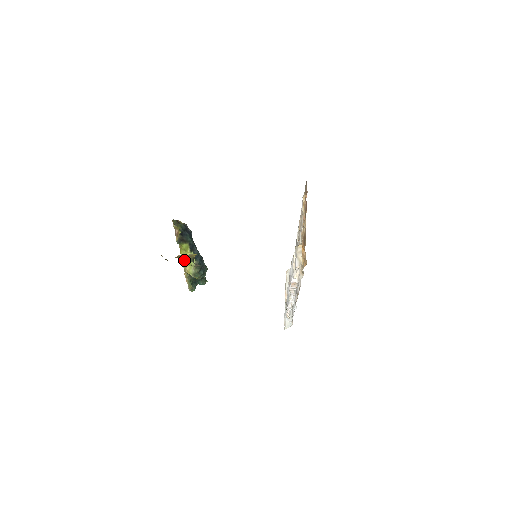
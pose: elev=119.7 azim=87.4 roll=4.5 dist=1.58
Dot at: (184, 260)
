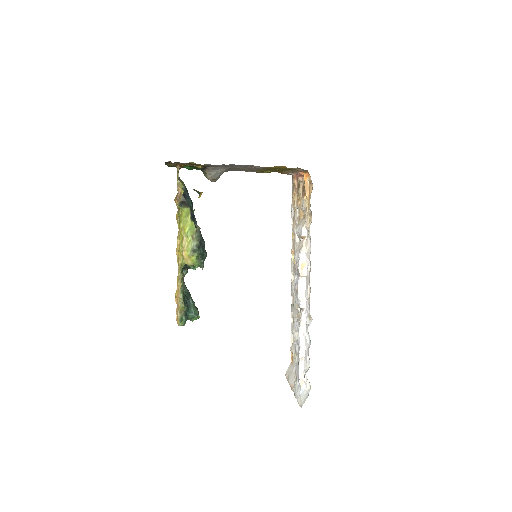
Dot at: (182, 237)
